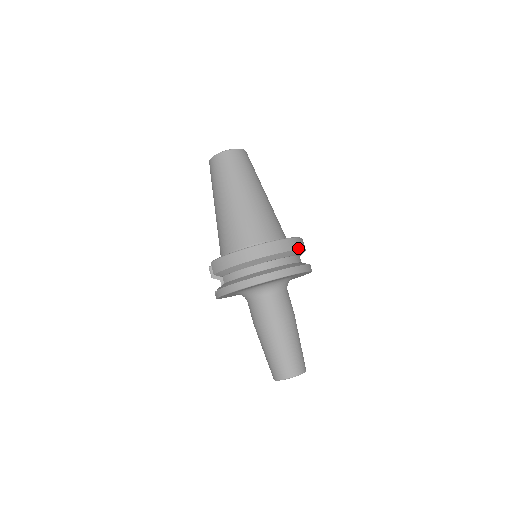
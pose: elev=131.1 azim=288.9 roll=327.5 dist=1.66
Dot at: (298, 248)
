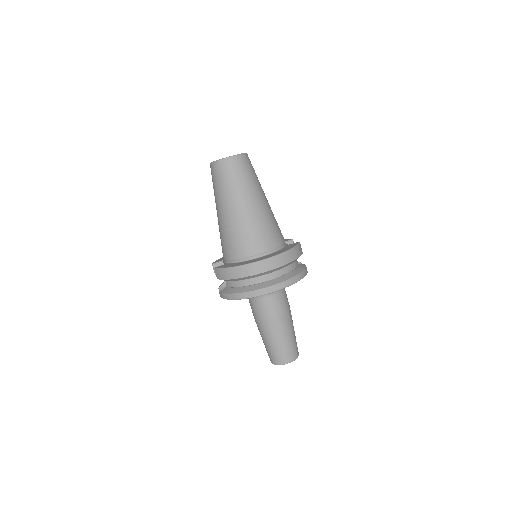
Dot at: (295, 258)
